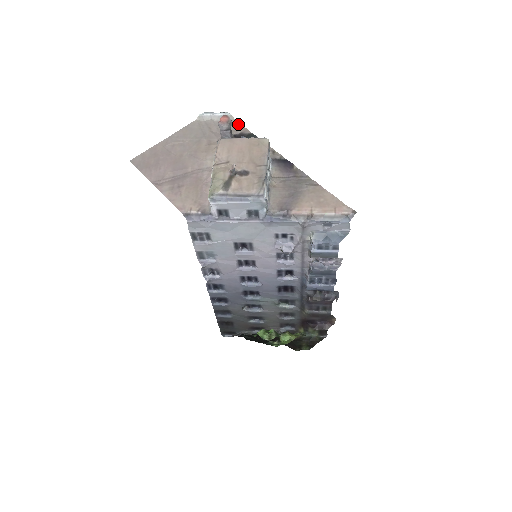
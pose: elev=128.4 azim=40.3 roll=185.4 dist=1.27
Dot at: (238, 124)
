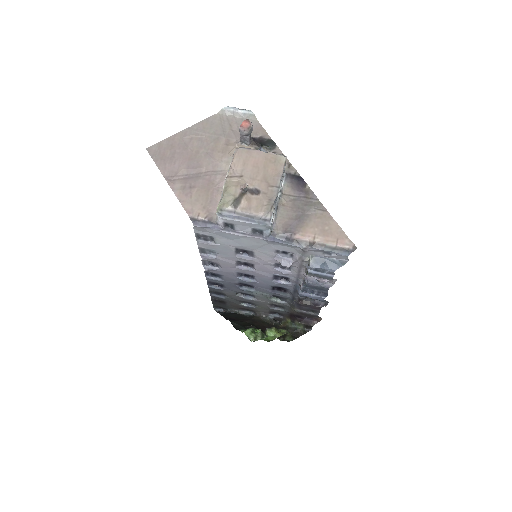
Dot at: (259, 126)
